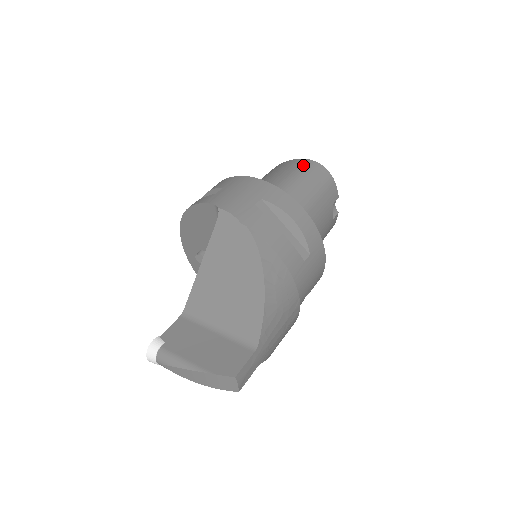
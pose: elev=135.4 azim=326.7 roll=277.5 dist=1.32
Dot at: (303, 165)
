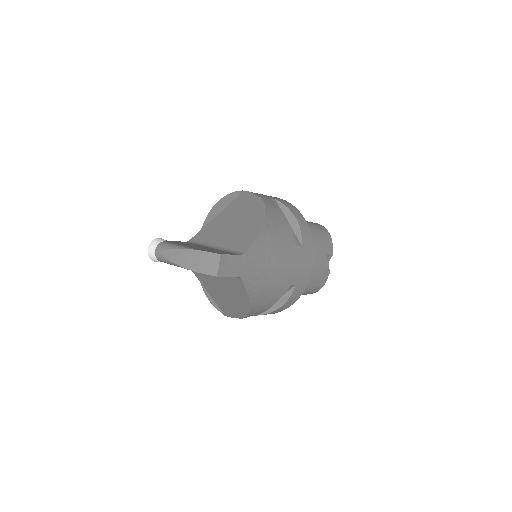
Dot at: occluded
